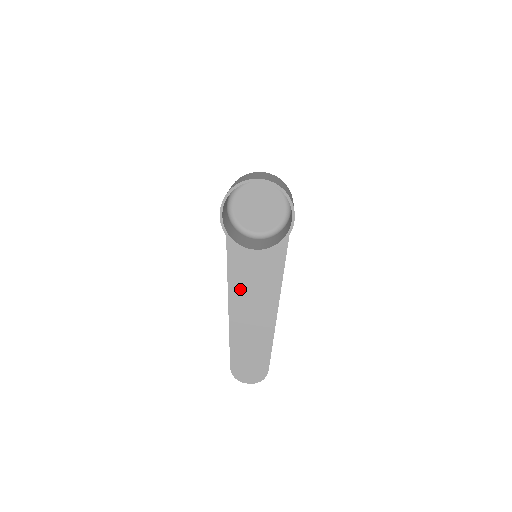
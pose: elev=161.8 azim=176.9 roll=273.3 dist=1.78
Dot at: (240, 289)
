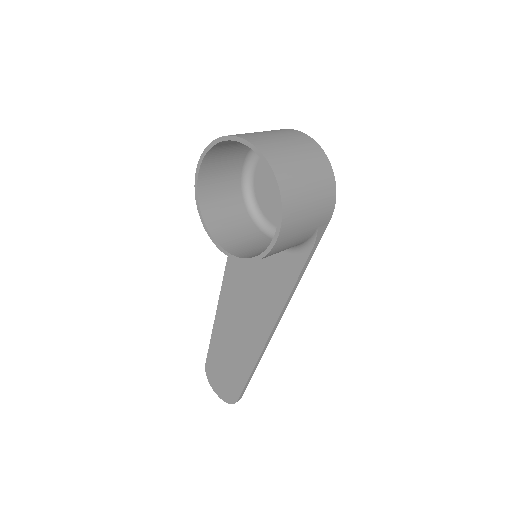
Dot at: (235, 285)
